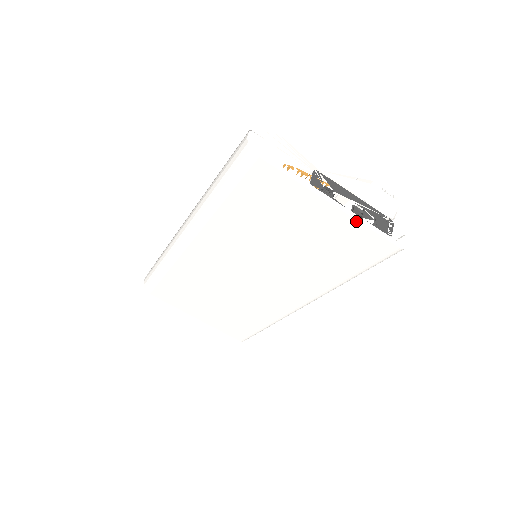
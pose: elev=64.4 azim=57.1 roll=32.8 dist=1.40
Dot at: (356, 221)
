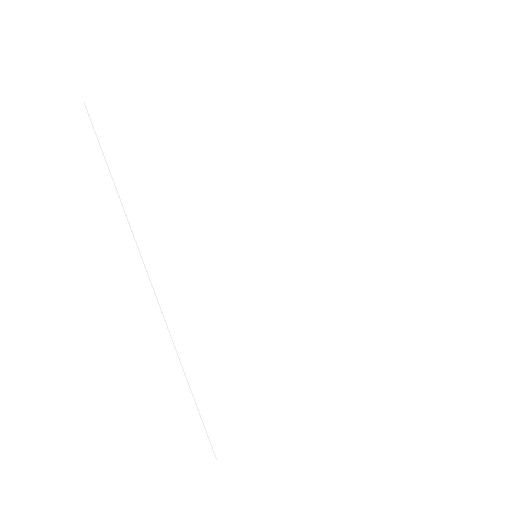
Dot at: (214, 51)
